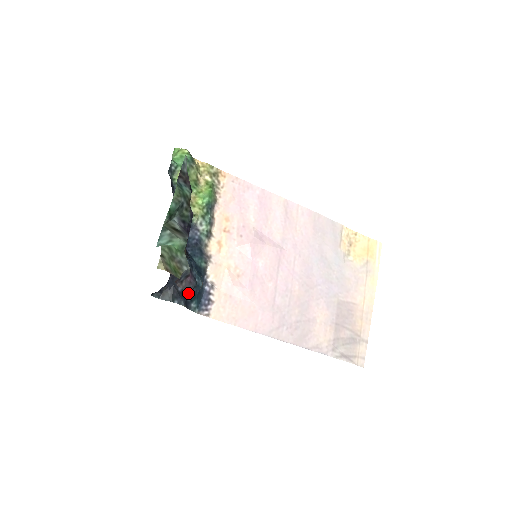
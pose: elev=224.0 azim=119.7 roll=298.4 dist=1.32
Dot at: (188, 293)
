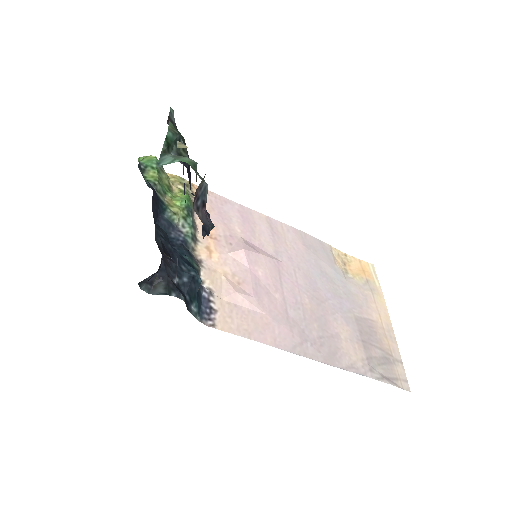
Dot at: (186, 289)
